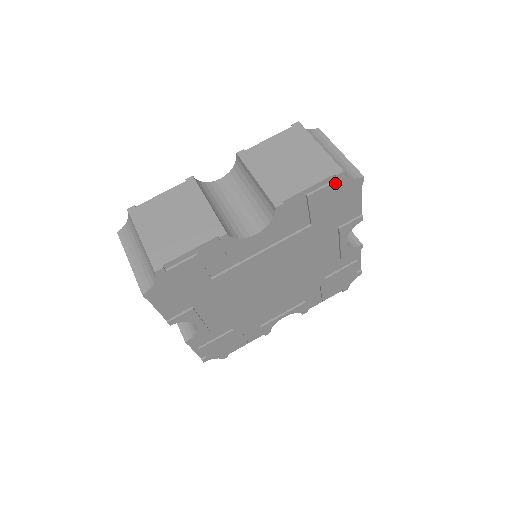
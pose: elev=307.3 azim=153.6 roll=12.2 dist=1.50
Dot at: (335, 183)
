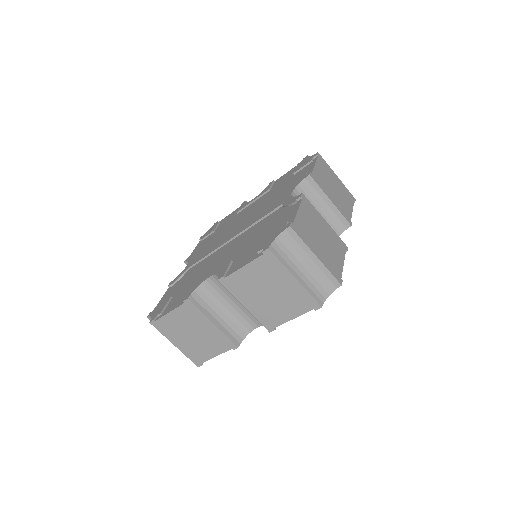
Dot at: occluded
